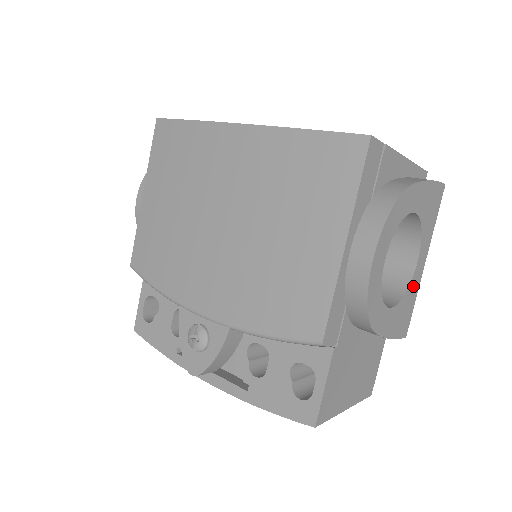
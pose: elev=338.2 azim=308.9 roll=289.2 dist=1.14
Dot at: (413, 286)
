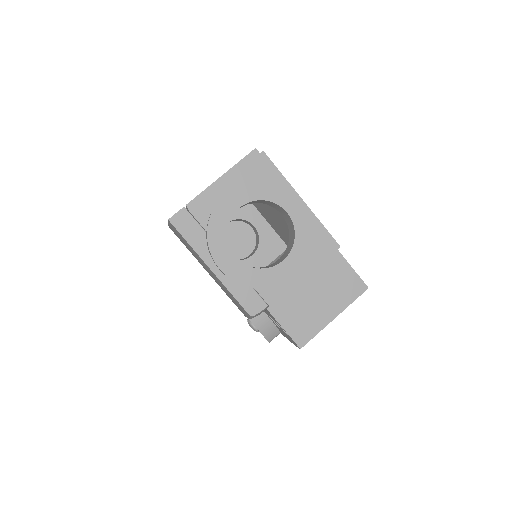
Dot at: (303, 224)
